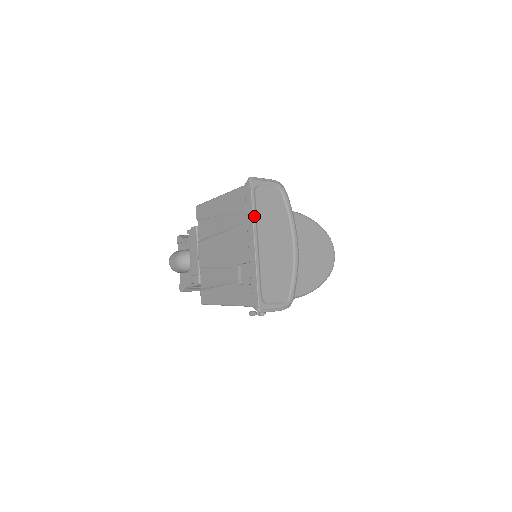
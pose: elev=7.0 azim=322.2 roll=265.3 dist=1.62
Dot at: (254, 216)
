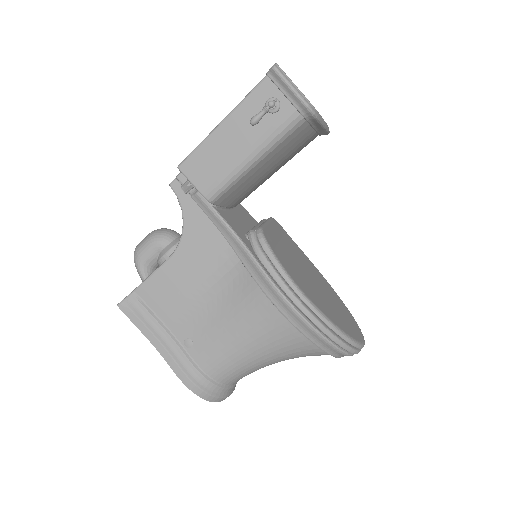
Dot at: occluded
